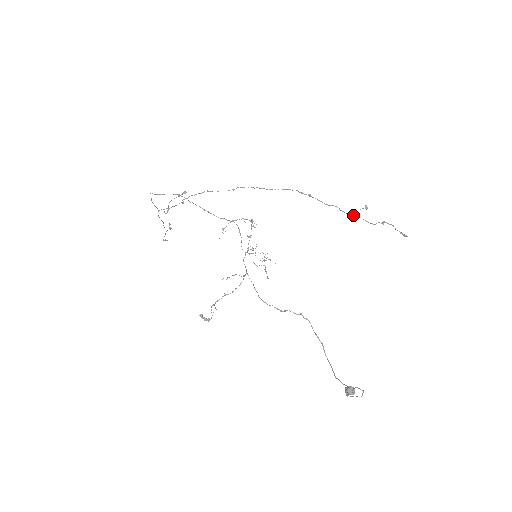
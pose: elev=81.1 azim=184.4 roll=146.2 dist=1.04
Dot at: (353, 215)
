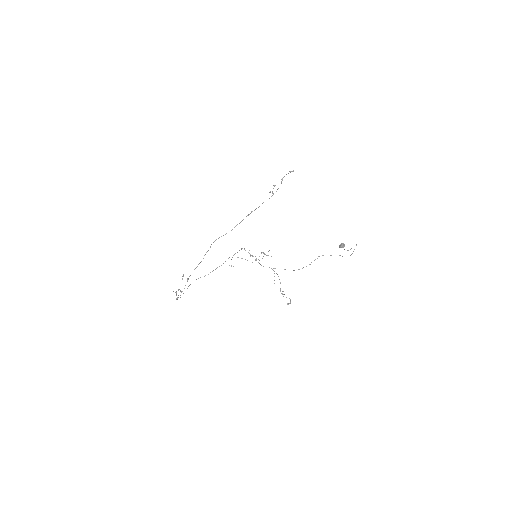
Dot at: occluded
